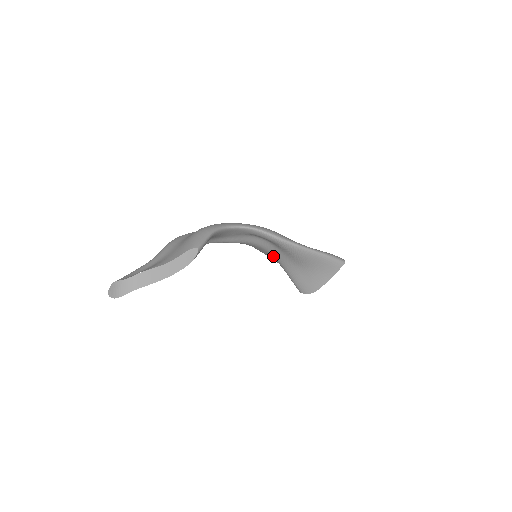
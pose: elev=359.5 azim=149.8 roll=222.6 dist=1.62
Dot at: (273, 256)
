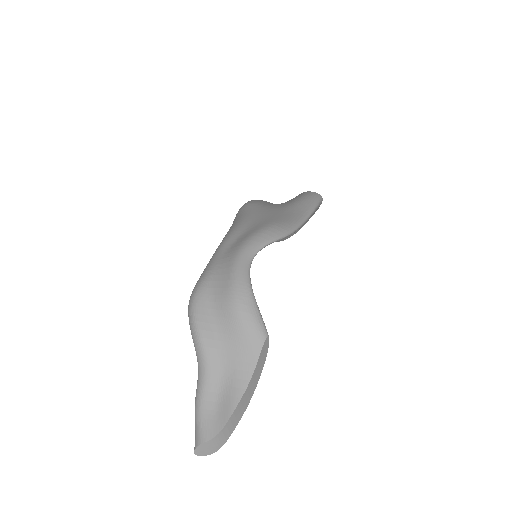
Dot at: occluded
